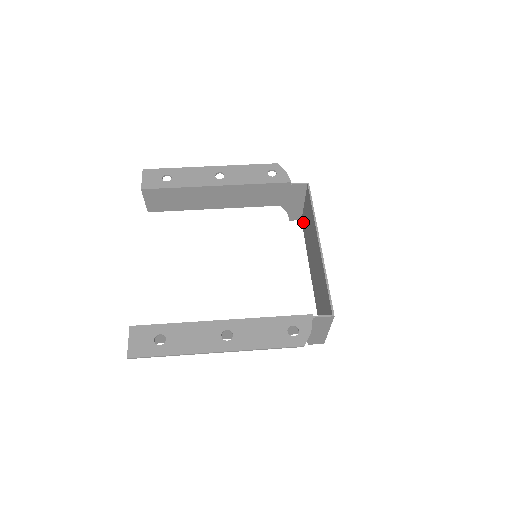
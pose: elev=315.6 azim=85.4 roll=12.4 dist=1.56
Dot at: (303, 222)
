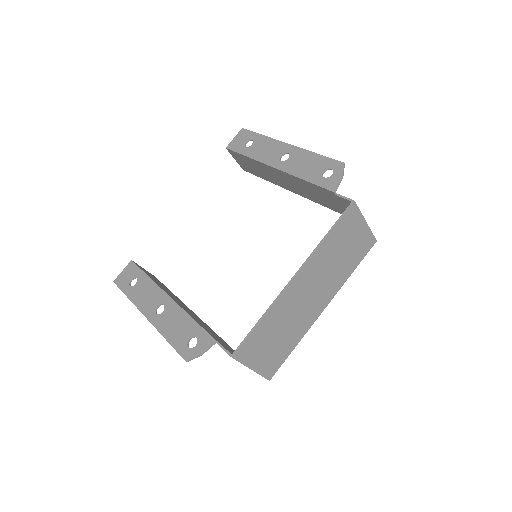
Dot at: (364, 245)
